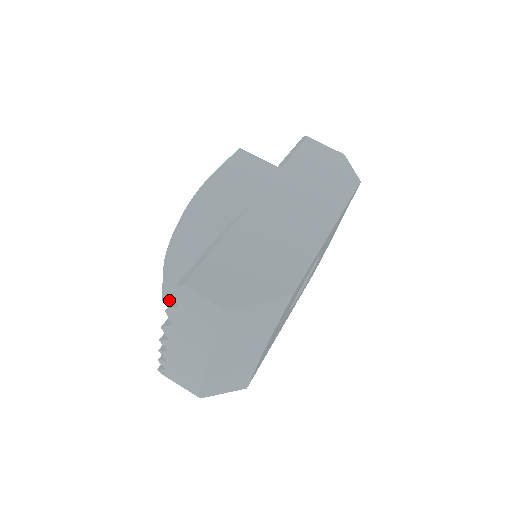
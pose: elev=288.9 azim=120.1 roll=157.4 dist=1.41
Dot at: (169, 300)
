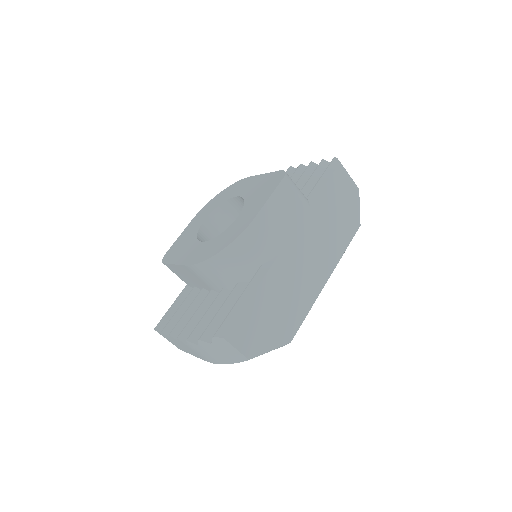
Dot at: (171, 268)
